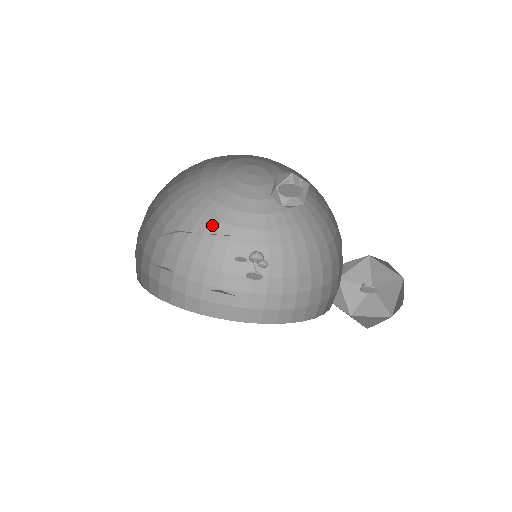
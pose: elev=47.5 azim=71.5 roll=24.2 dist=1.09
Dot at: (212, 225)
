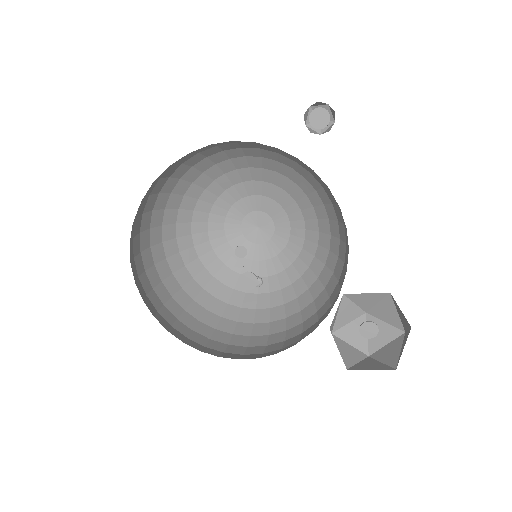
Dot at: (203, 275)
